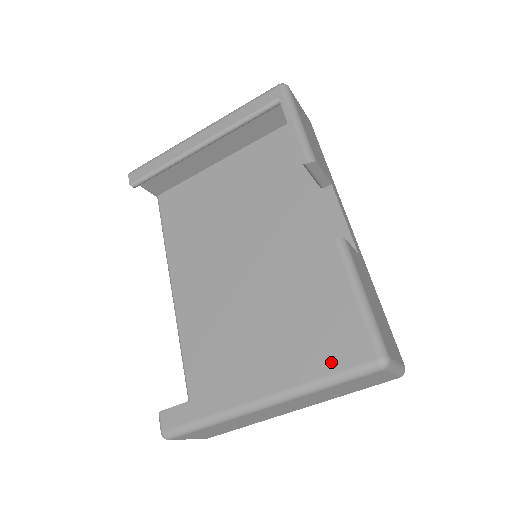
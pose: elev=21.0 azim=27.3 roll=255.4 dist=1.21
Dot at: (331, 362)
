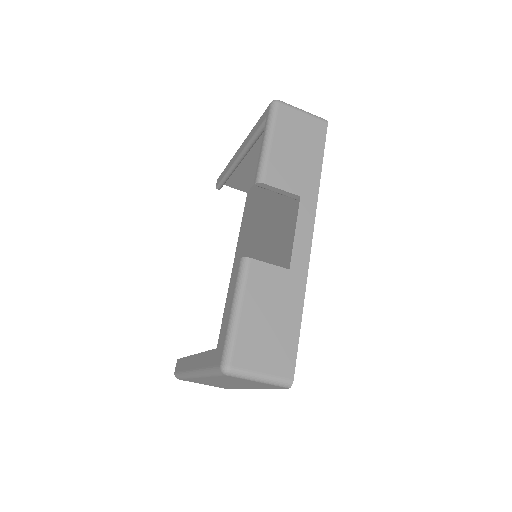
Dot at: (211, 358)
